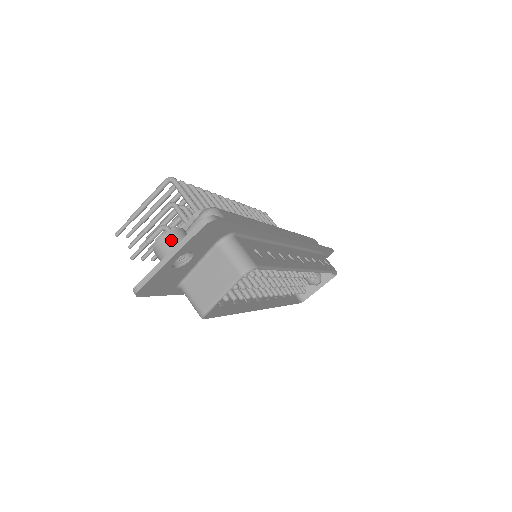
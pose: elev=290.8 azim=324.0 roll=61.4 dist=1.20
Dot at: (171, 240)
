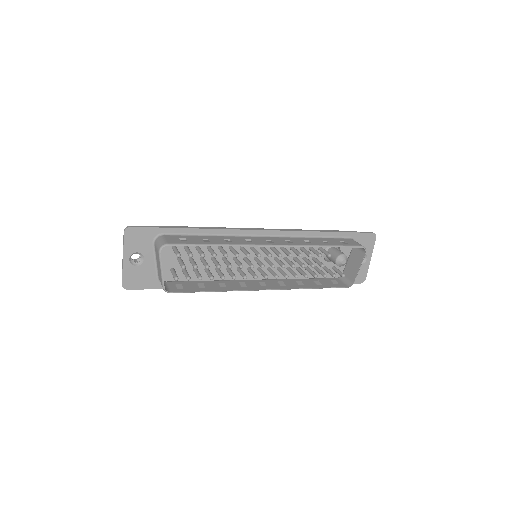
Dot at: occluded
